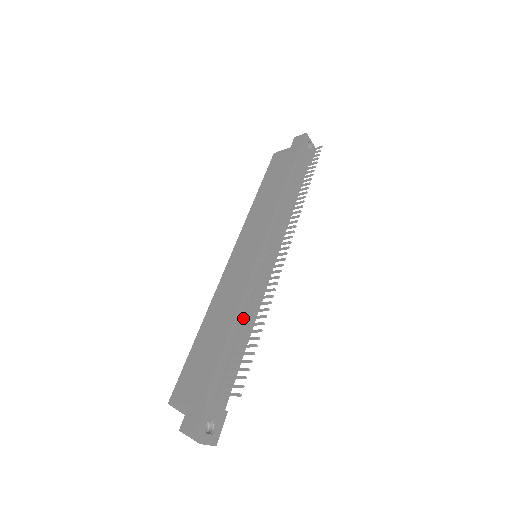
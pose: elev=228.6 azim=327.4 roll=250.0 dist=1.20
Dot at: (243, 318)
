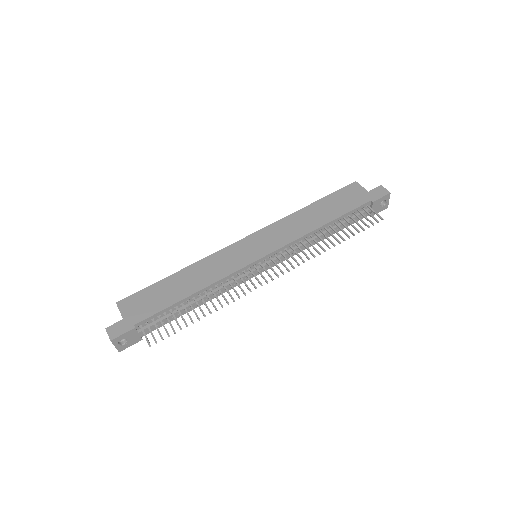
Dot at: (201, 297)
